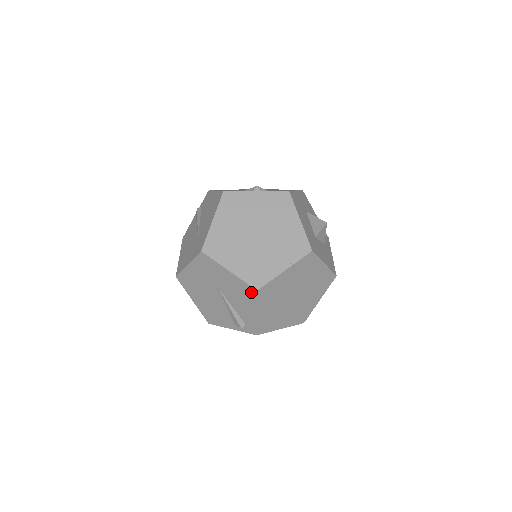
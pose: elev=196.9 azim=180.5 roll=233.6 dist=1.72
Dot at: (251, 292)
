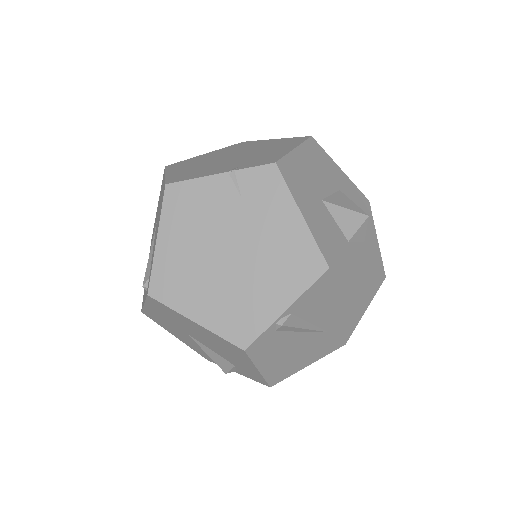
Dot at: (163, 194)
